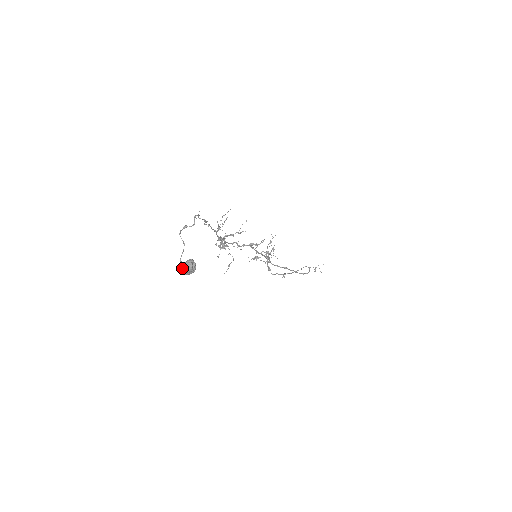
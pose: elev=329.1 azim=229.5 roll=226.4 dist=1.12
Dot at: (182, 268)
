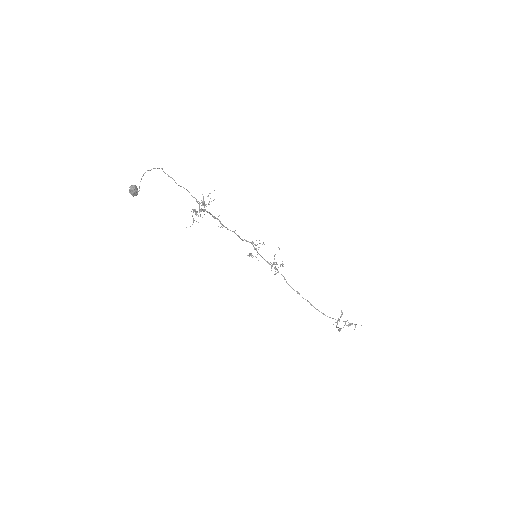
Dot at: (130, 189)
